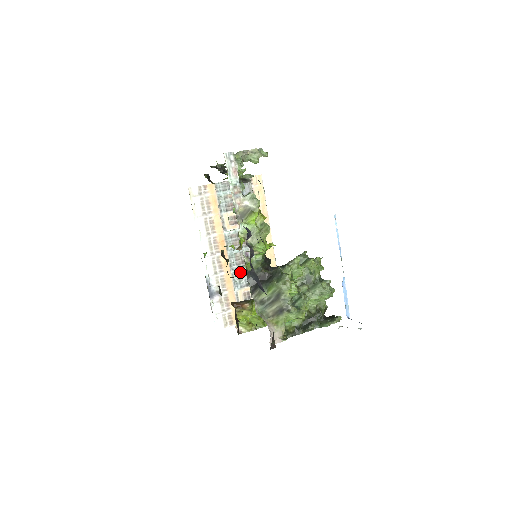
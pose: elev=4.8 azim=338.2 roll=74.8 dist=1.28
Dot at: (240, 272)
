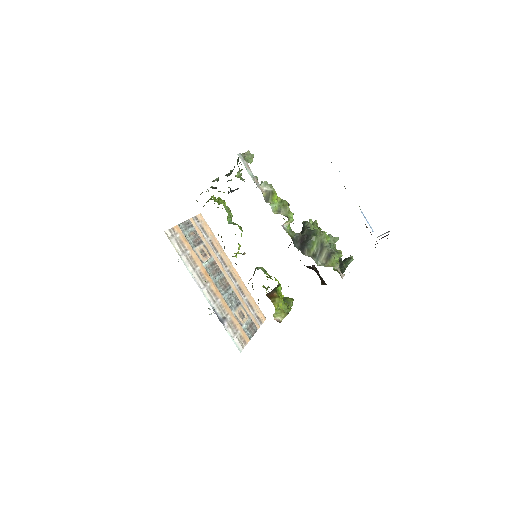
Dot at: (228, 296)
